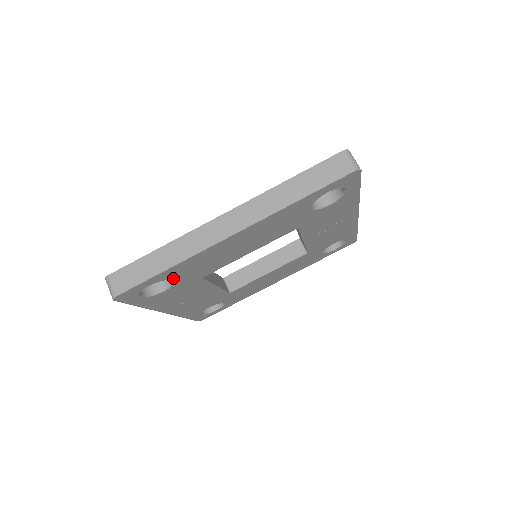
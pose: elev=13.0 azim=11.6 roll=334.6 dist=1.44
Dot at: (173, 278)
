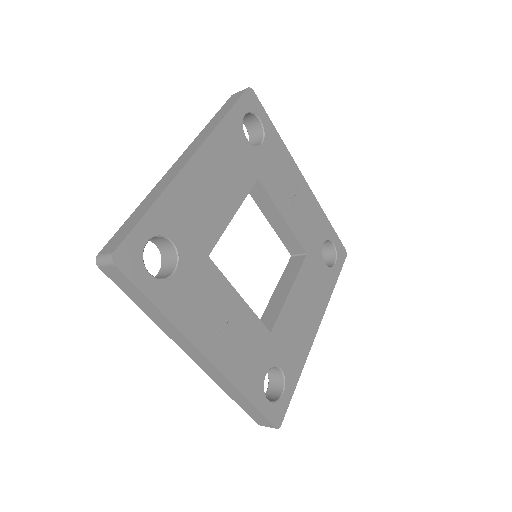
Dot at: (170, 236)
